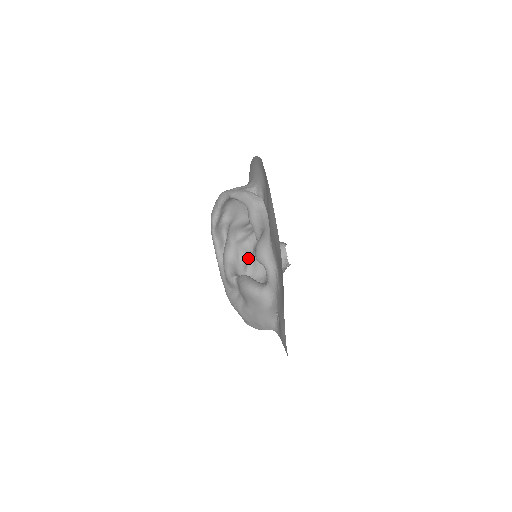
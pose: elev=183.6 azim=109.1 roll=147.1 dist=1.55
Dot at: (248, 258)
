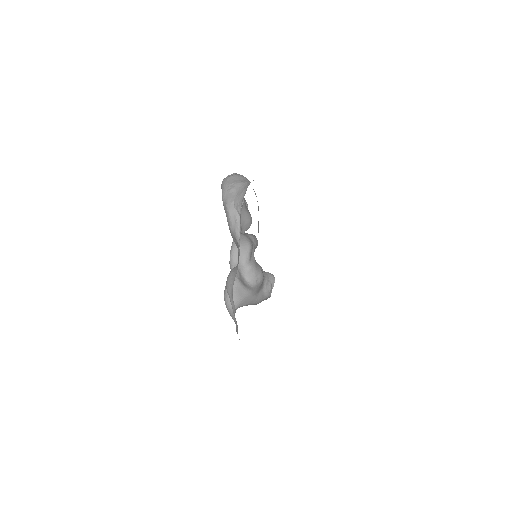
Dot at: (252, 250)
